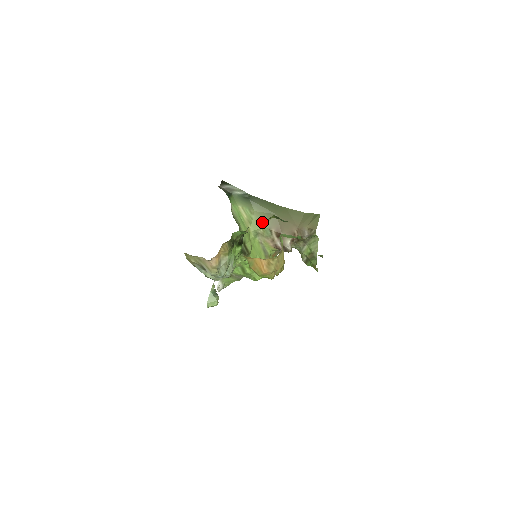
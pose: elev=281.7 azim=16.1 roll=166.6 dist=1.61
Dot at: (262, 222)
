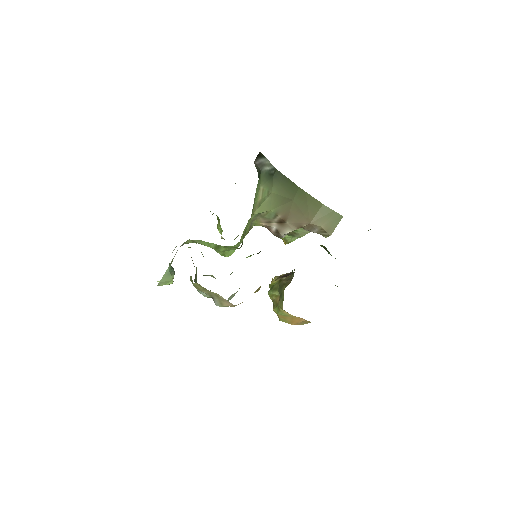
Dot at: (272, 205)
